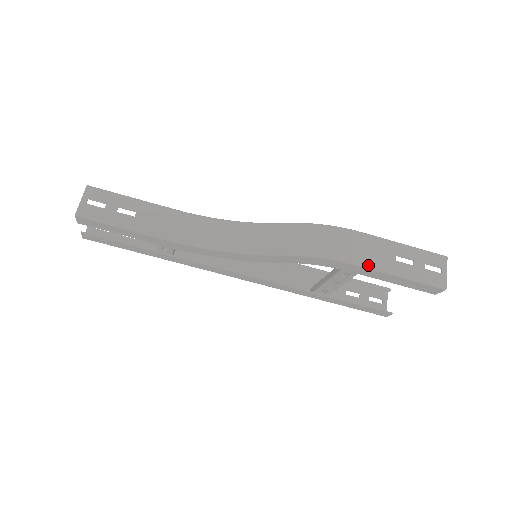
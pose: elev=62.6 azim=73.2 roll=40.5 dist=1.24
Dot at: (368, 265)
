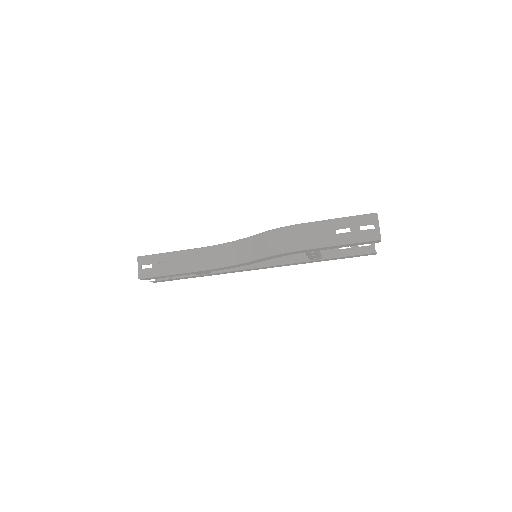
Dot at: (316, 246)
